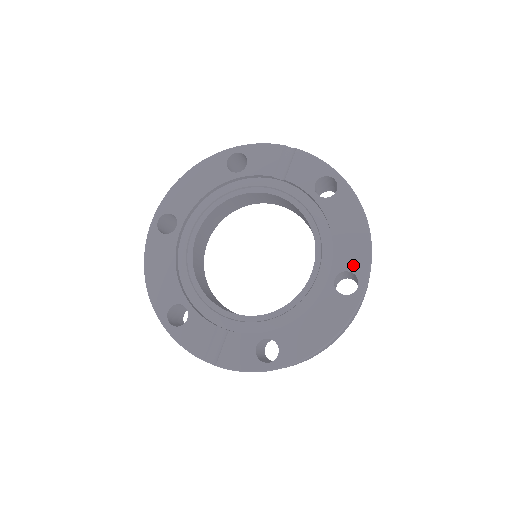
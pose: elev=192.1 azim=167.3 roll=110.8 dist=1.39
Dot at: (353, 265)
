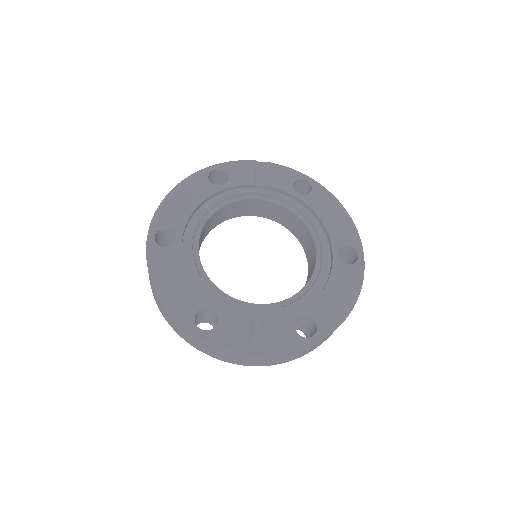
Dot at: (347, 240)
